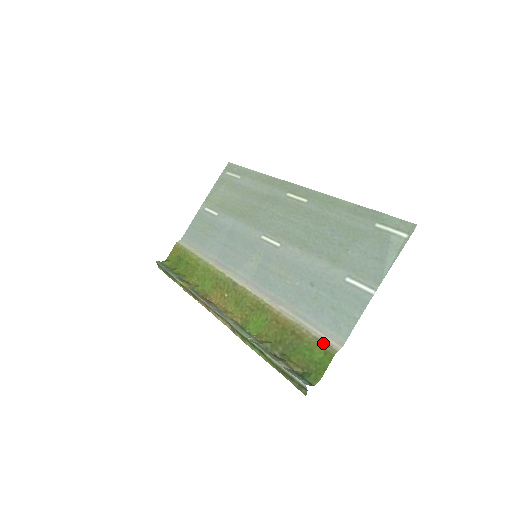
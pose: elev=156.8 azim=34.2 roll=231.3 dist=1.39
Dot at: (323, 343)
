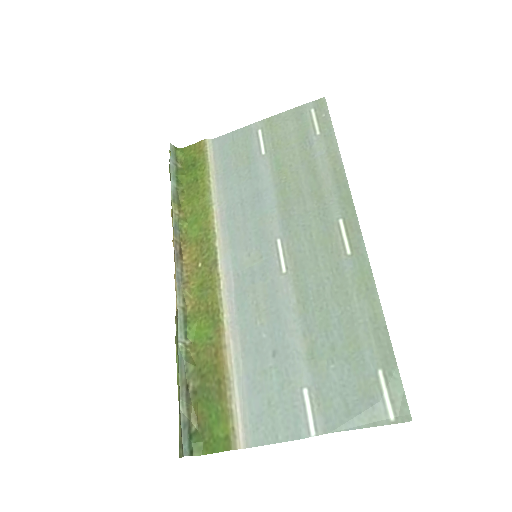
Dot at: (232, 426)
